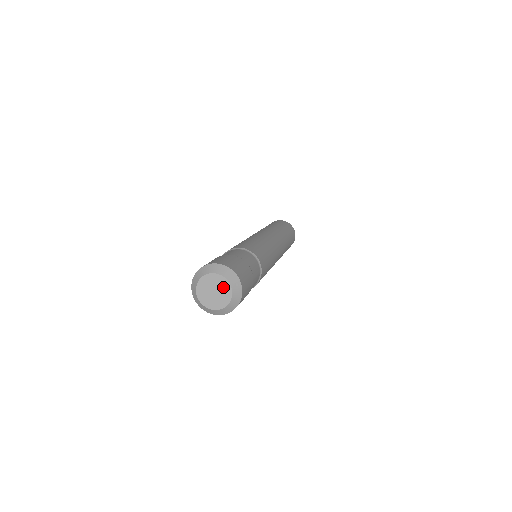
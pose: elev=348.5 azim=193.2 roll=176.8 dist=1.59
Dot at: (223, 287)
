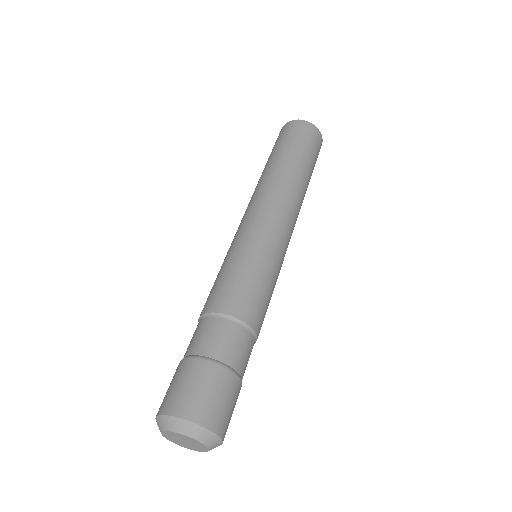
Dot at: (190, 440)
